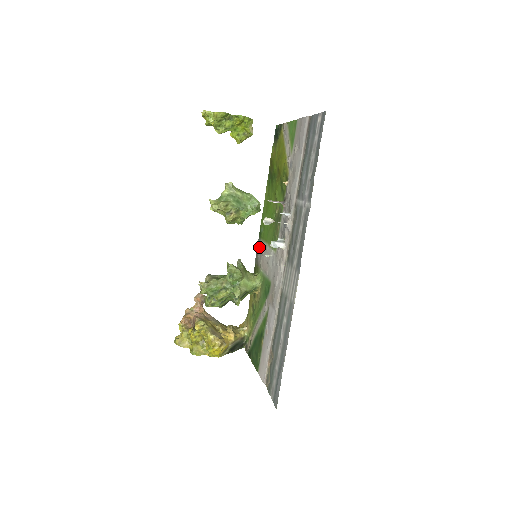
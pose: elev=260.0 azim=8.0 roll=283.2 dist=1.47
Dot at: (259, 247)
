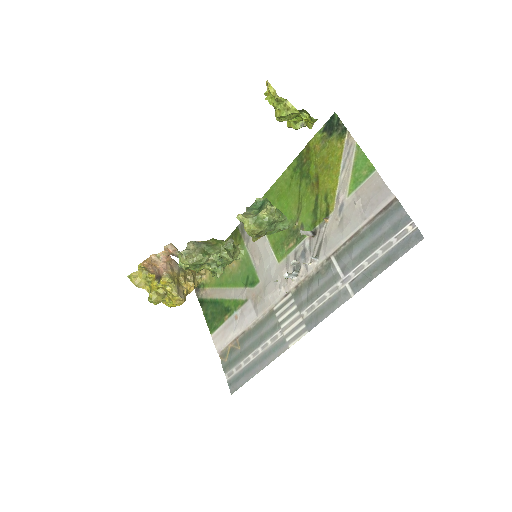
Dot at: occluded
